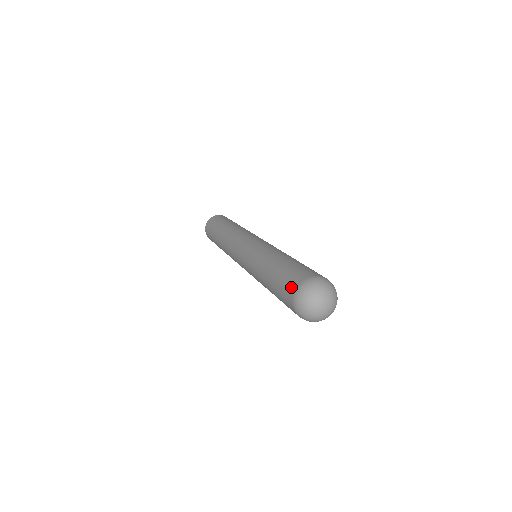
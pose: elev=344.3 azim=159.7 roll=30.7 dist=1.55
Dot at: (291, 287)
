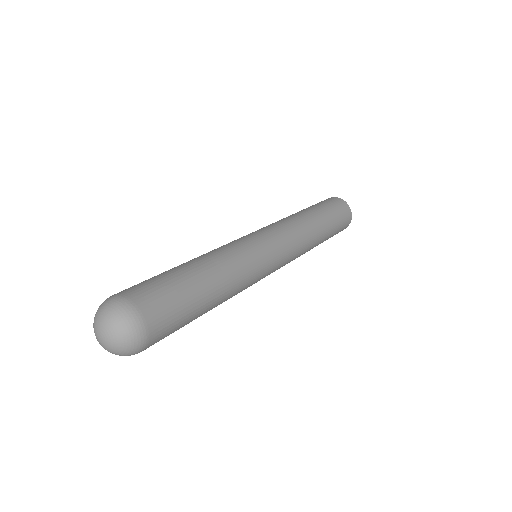
Dot at: (125, 289)
